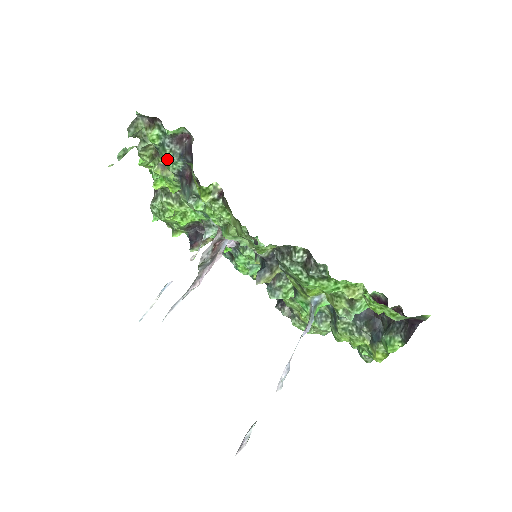
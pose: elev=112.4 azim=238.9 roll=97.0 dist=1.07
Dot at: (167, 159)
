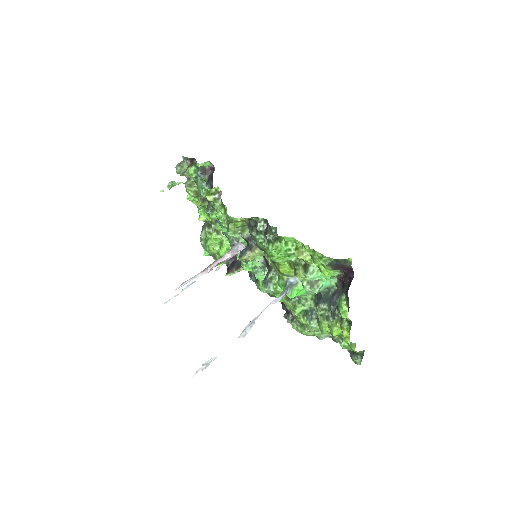
Dot at: (199, 186)
